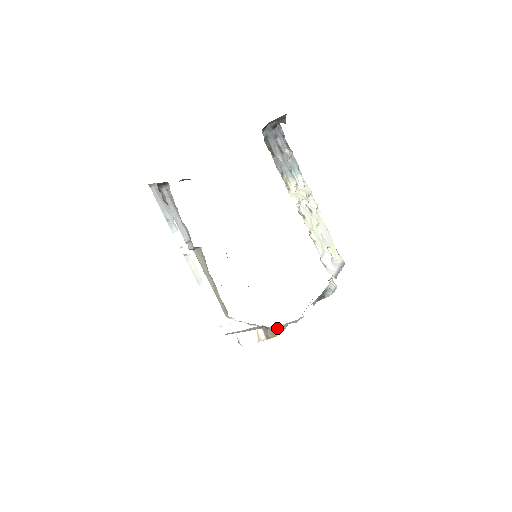
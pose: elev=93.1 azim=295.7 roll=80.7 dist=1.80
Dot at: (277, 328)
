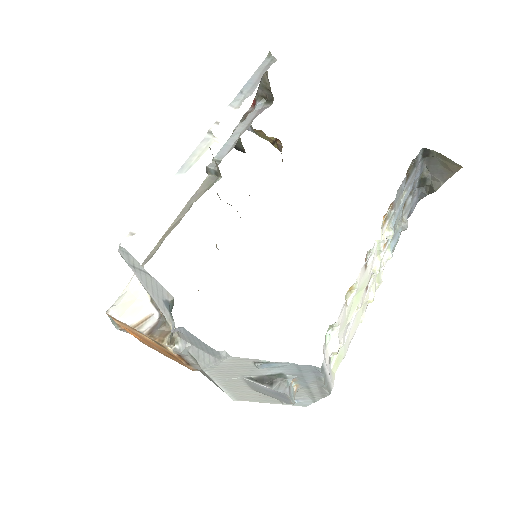
Dot at: (176, 338)
